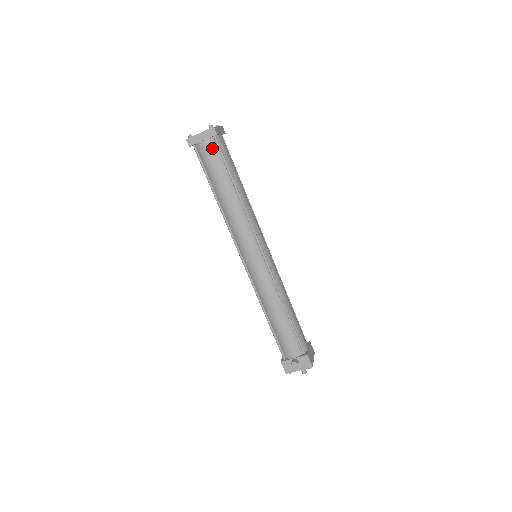
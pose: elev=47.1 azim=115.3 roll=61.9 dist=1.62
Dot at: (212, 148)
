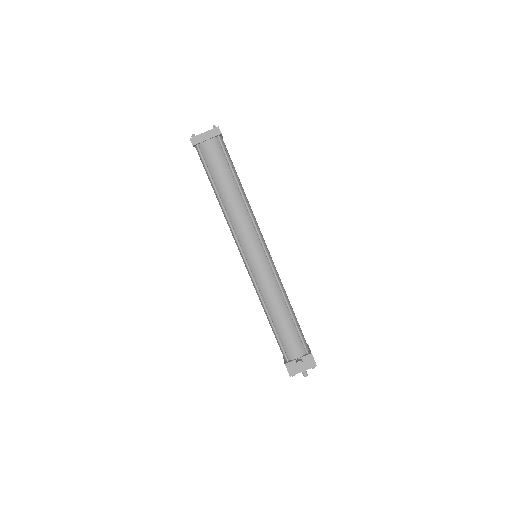
Dot at: (216, 147)
